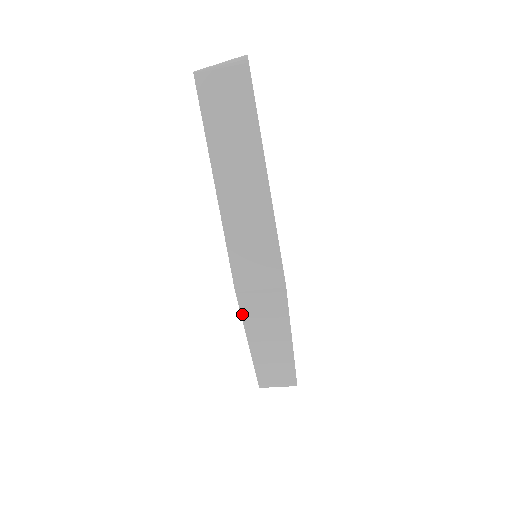
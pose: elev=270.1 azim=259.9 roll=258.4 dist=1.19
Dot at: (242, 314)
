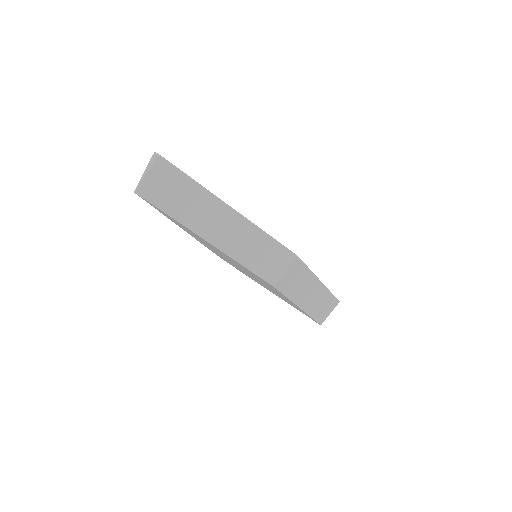
Dot at: (285, 295)
